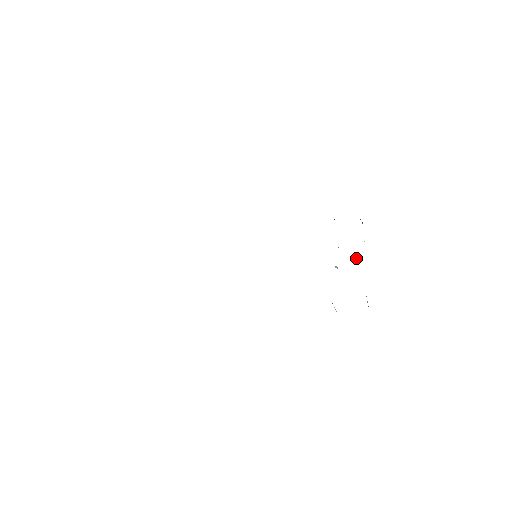
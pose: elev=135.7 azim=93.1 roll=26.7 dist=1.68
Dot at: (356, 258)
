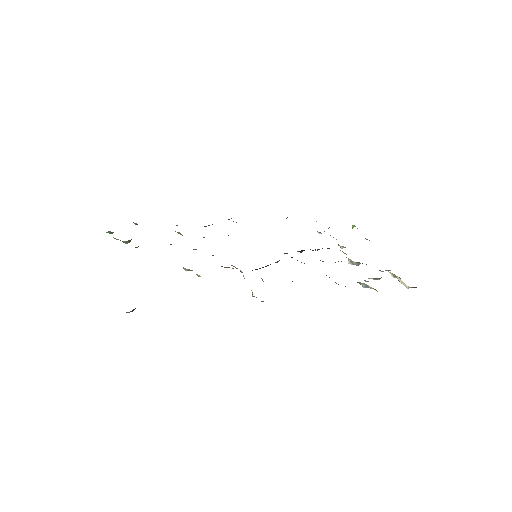
Dot at: occluded
